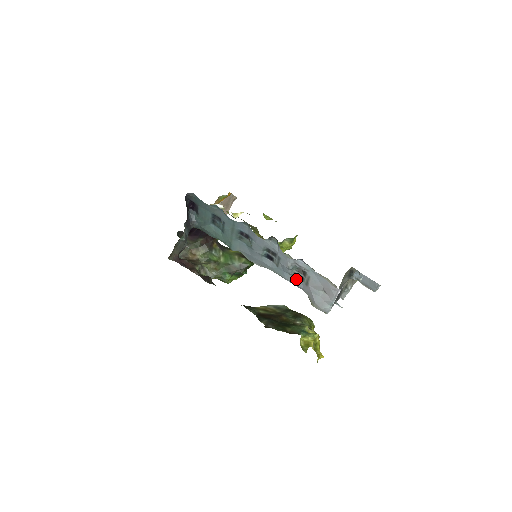
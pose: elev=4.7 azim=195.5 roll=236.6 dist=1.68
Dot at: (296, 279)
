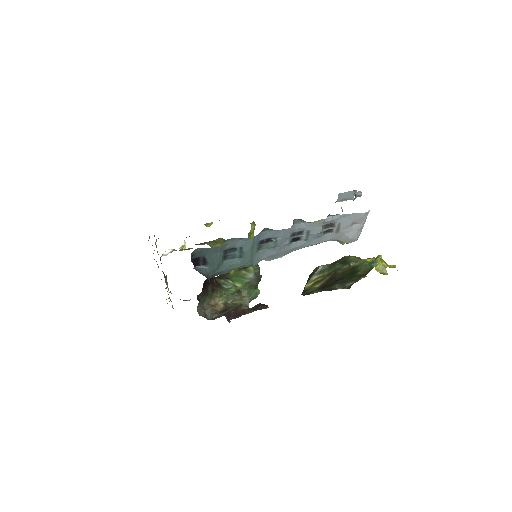
Dot at: (324, 236)
